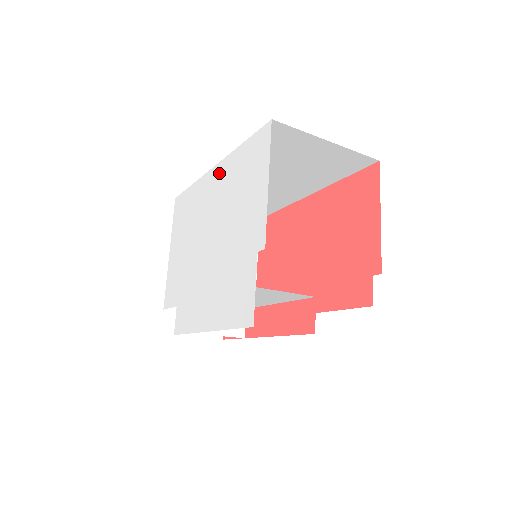
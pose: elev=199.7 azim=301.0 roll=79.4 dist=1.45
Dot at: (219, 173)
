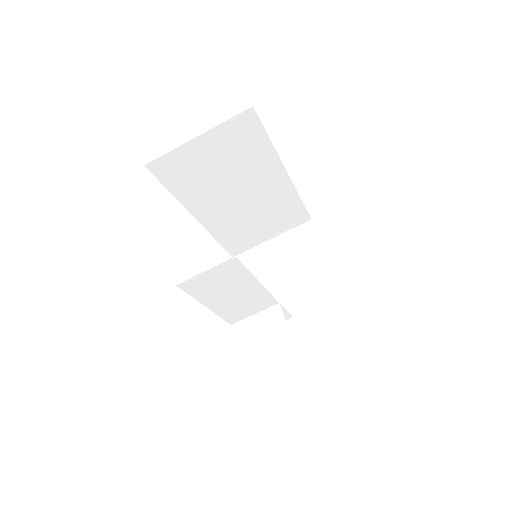
Dot at: occluded
